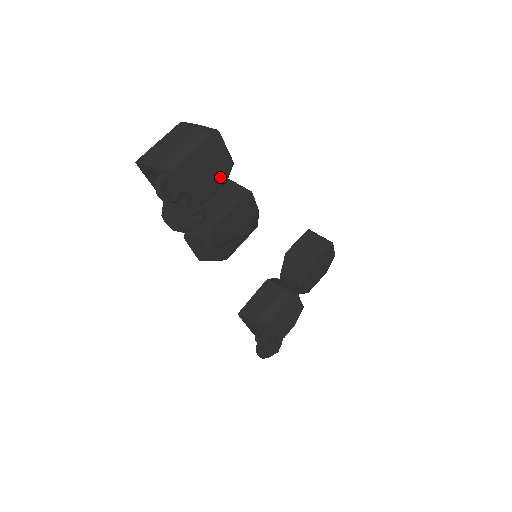
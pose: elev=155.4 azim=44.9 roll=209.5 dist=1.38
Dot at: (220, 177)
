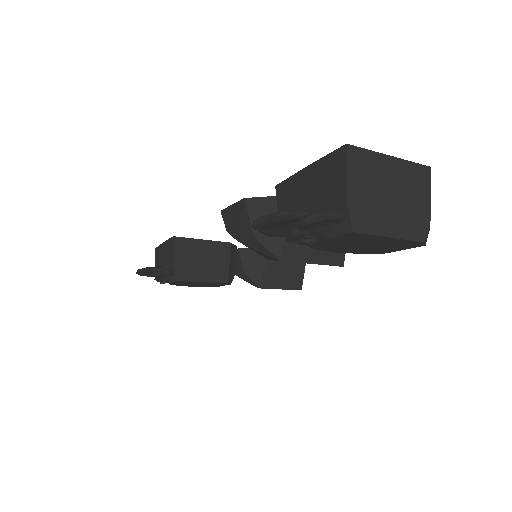
Dot at: (356, 251)
